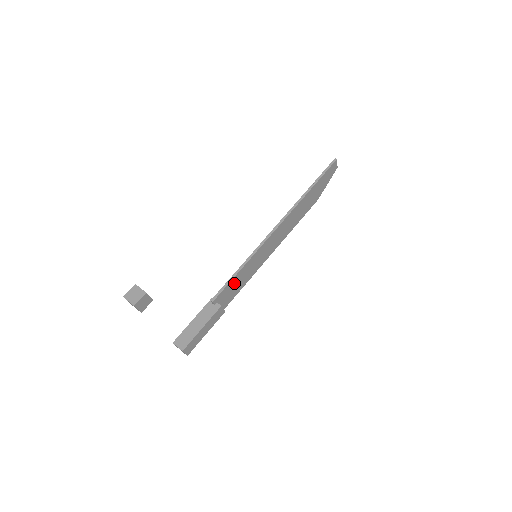
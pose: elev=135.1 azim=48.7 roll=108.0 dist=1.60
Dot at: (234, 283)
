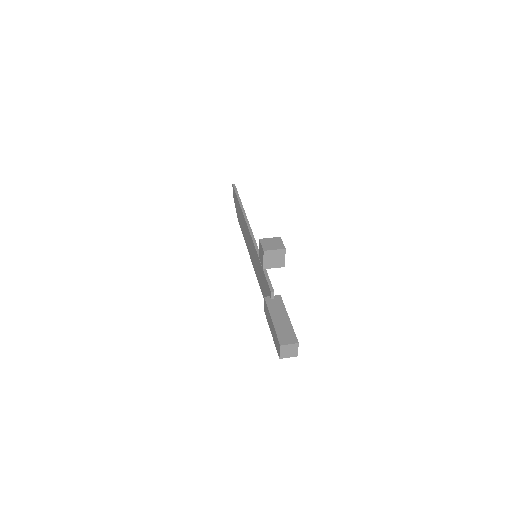
Dot at: occluded
